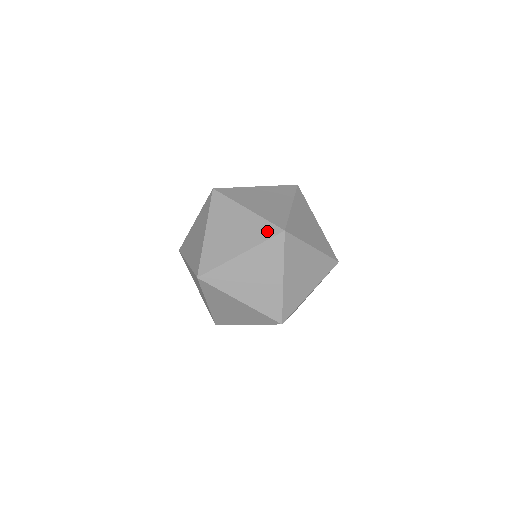
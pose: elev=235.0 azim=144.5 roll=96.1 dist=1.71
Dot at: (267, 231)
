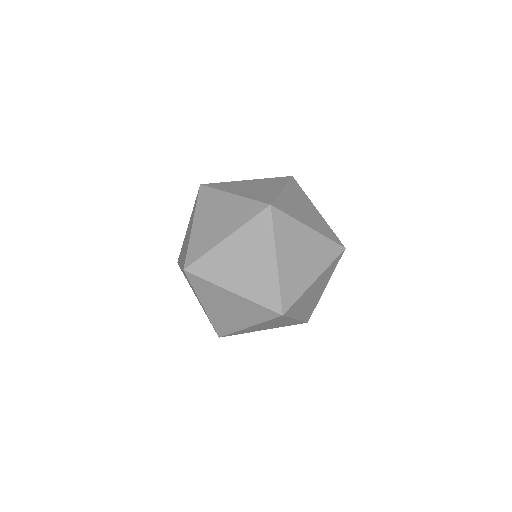
Dot at: (253, 209)
